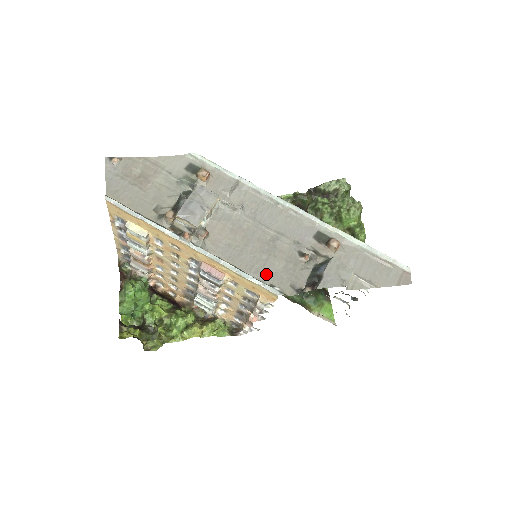
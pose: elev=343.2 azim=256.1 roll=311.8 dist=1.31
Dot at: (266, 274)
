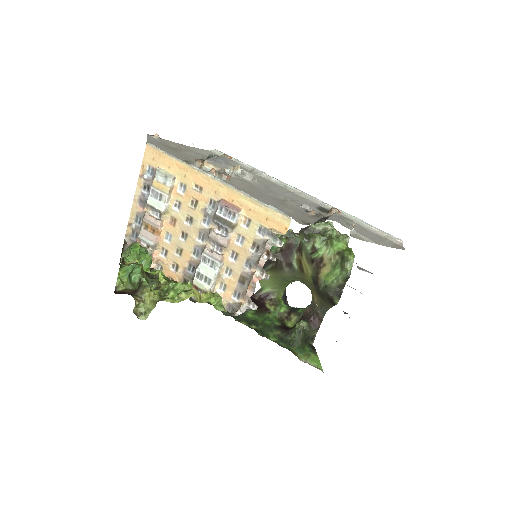
Dot at: occluded
